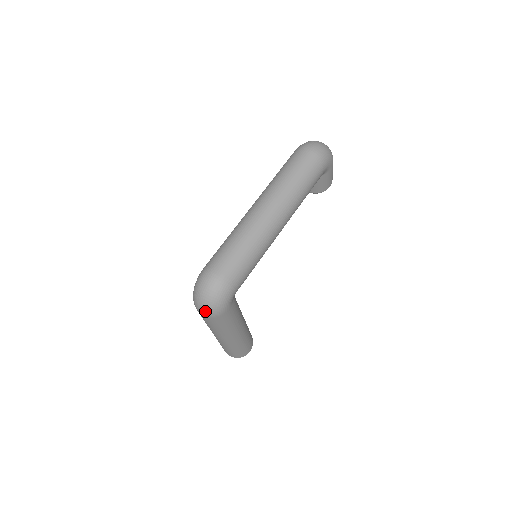
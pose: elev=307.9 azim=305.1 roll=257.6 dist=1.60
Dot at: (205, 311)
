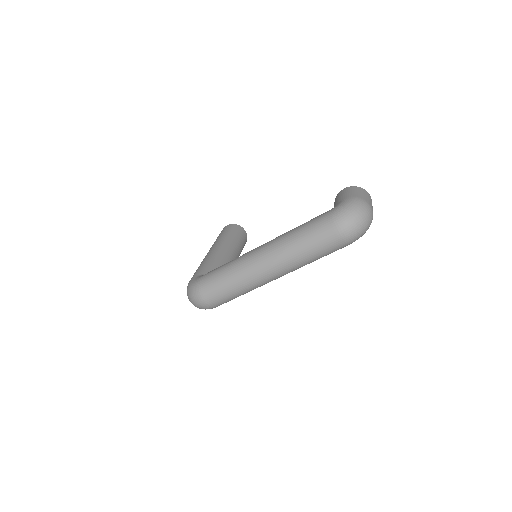
Dot at: occluded
